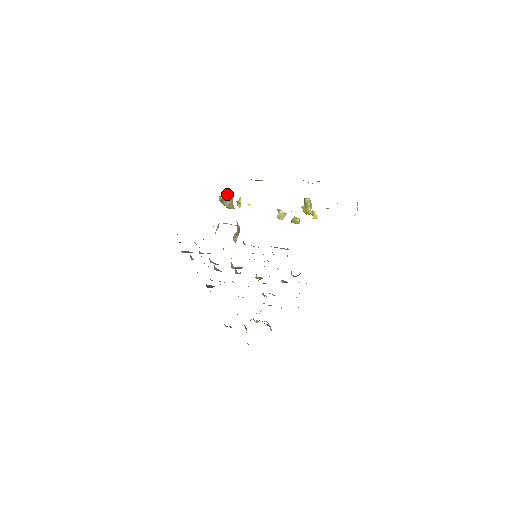
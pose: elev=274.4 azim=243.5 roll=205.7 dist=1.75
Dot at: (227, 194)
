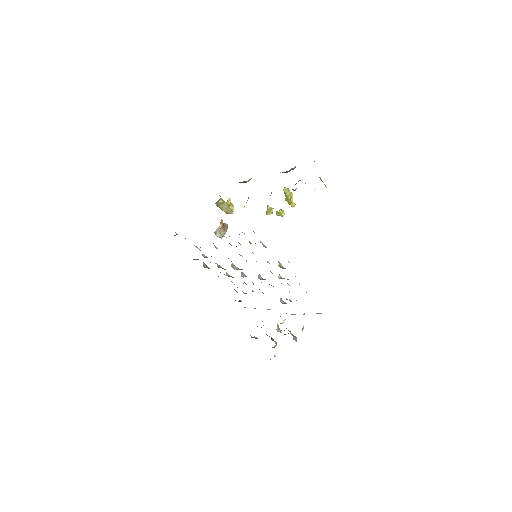
Dot at: (223, 200)
